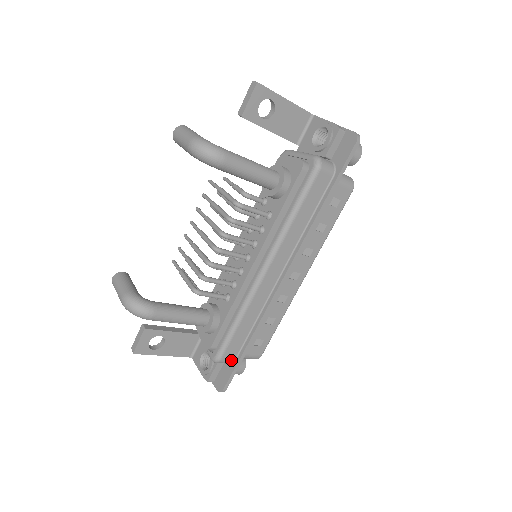
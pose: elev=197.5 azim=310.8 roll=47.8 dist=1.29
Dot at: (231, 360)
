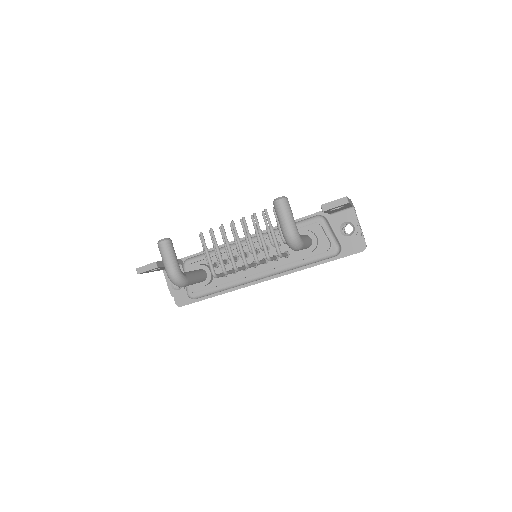
Dot at: (199, 298)
